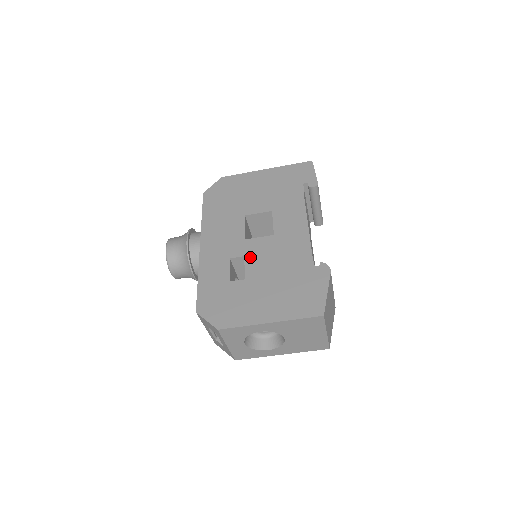
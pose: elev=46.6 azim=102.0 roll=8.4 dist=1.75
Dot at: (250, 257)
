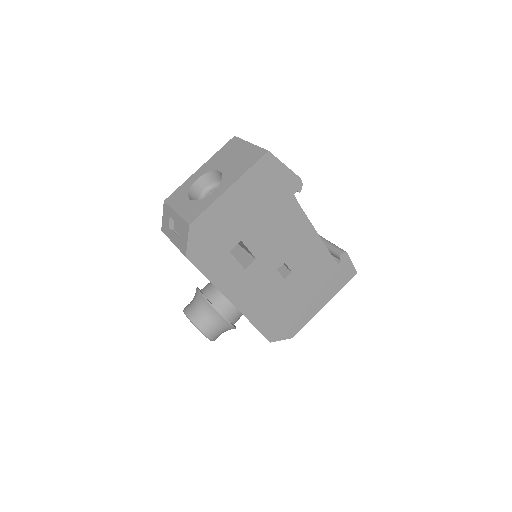
Dot at: occluded
